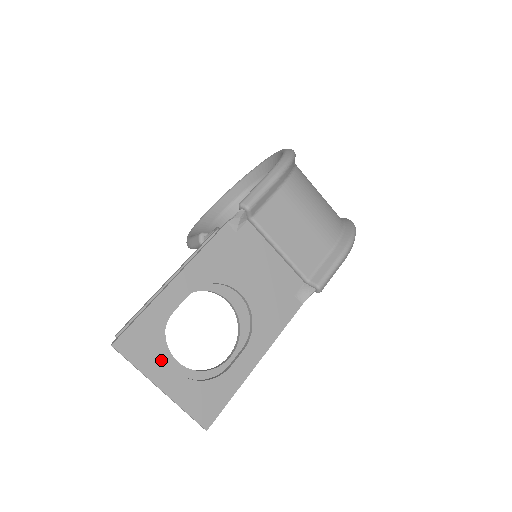
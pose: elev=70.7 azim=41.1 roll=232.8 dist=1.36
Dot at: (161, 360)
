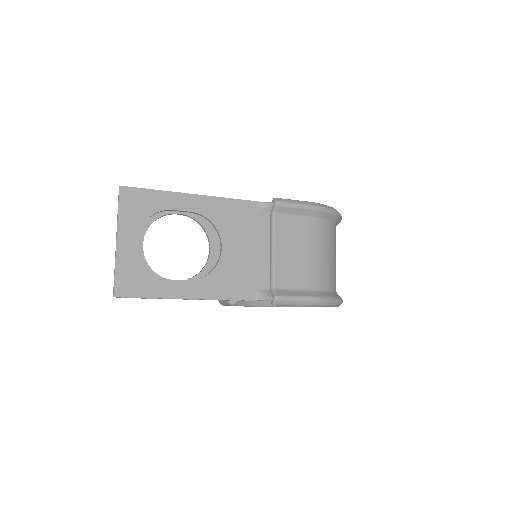
Dot at: (136, 225)
